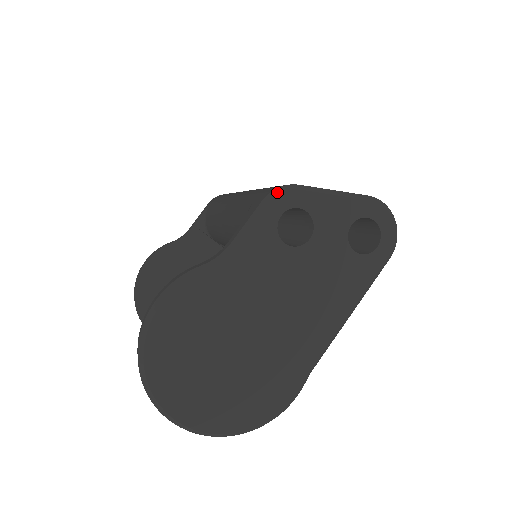
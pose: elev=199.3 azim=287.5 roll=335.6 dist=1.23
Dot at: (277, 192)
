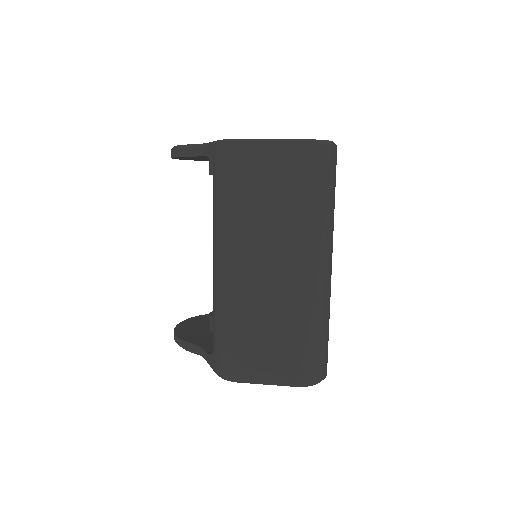
Dot at: (222, 378)
